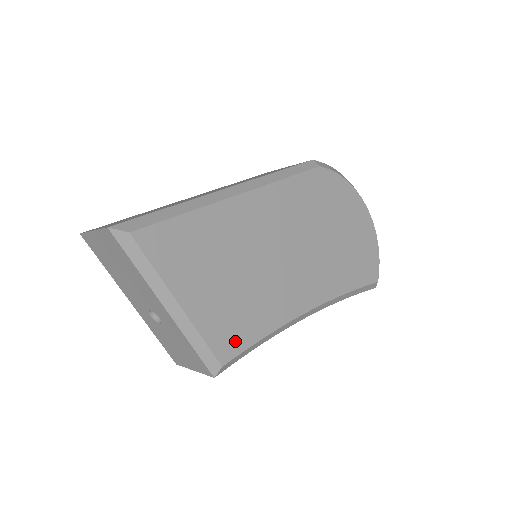
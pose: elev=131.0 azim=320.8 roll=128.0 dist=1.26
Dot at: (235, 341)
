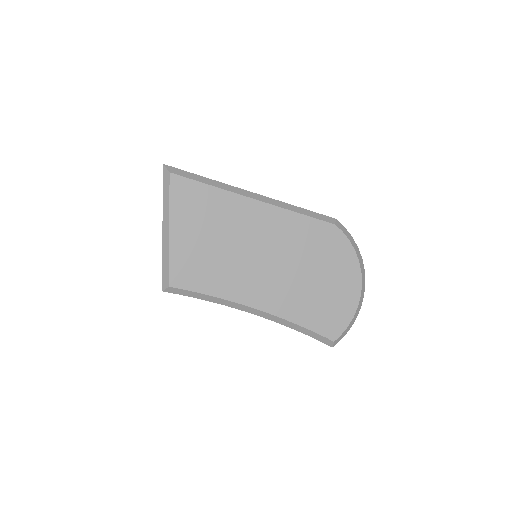
Dot at: (188, 280)
